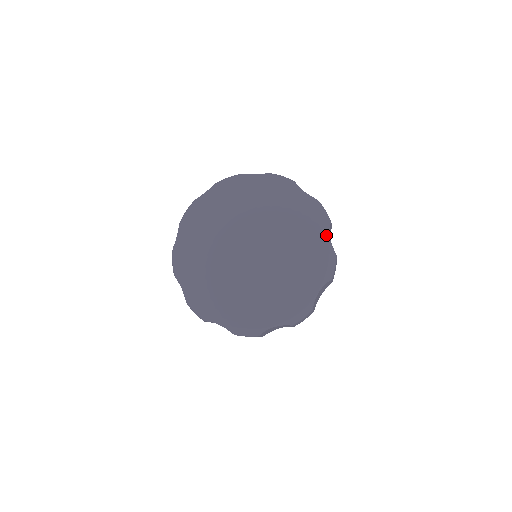
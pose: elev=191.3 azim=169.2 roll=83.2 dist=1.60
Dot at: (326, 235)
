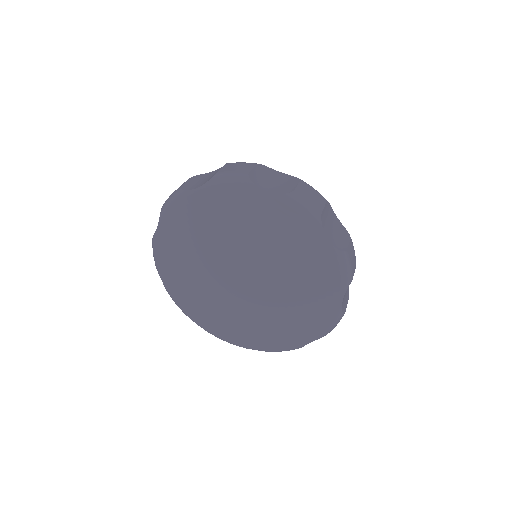
Dot at: (338, 299)
